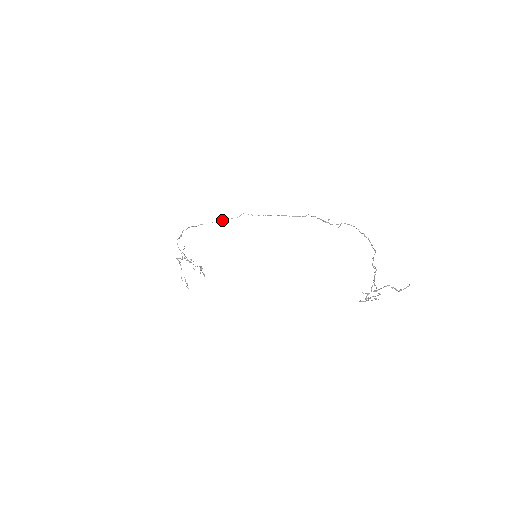
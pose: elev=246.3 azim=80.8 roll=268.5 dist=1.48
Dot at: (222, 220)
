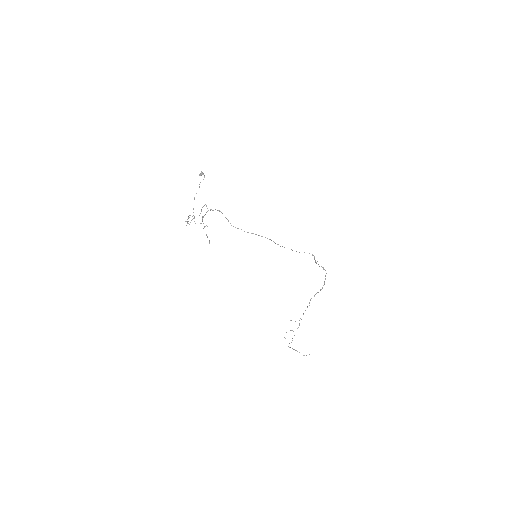
Dot at: (255, 234)
